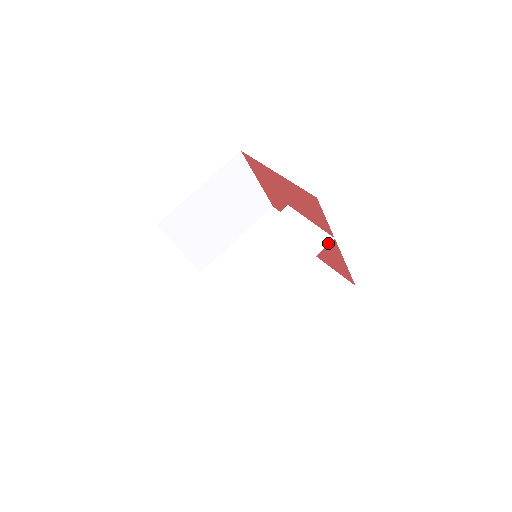
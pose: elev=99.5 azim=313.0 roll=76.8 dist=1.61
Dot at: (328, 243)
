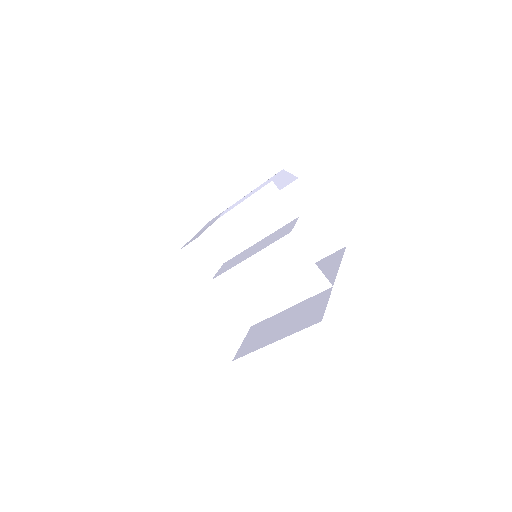
Dot at: (326, 289)
